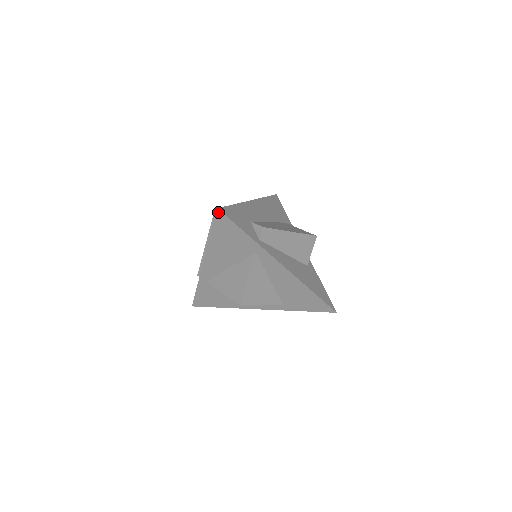
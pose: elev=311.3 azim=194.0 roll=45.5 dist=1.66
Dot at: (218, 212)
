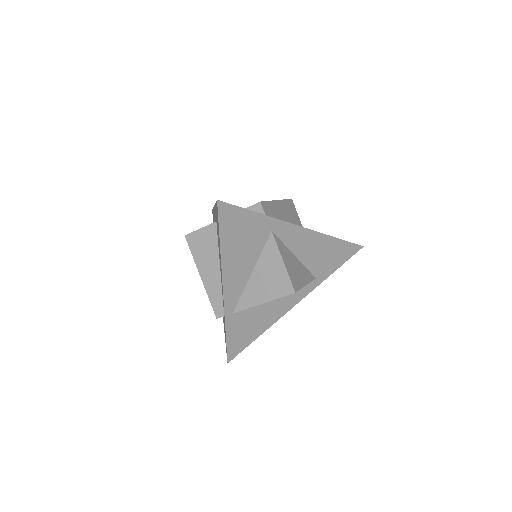
Dot at: (219, 205)
